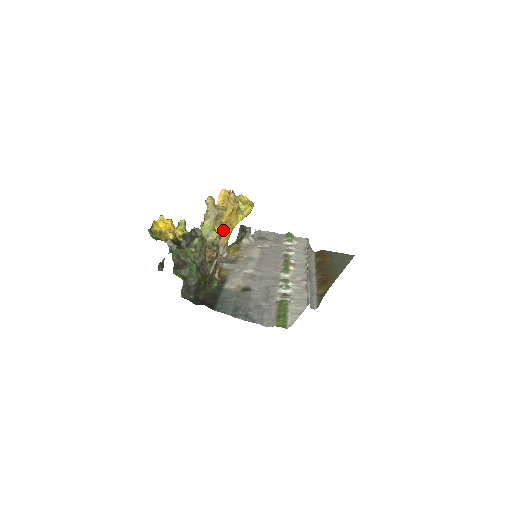
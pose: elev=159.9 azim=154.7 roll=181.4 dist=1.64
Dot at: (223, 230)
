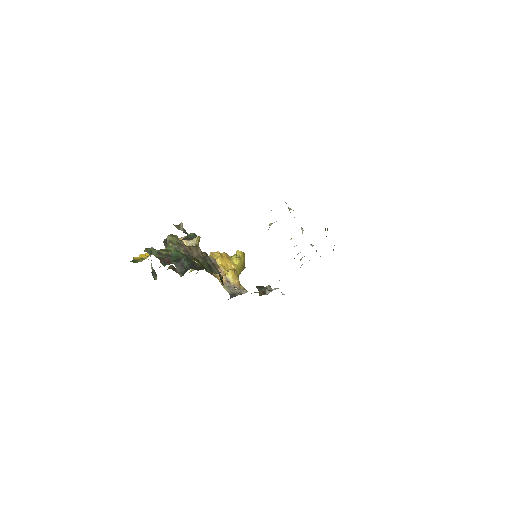
Dot at: (226, 274)
